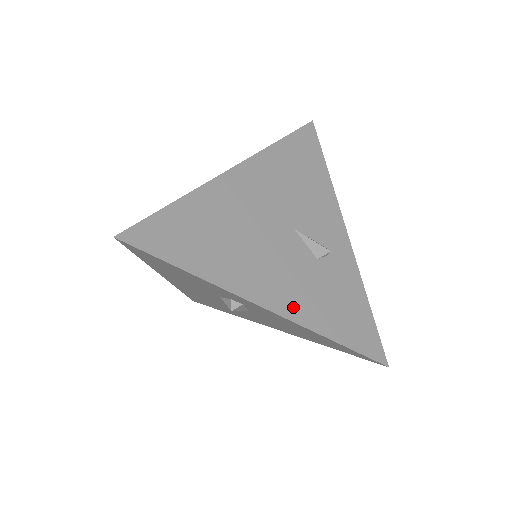
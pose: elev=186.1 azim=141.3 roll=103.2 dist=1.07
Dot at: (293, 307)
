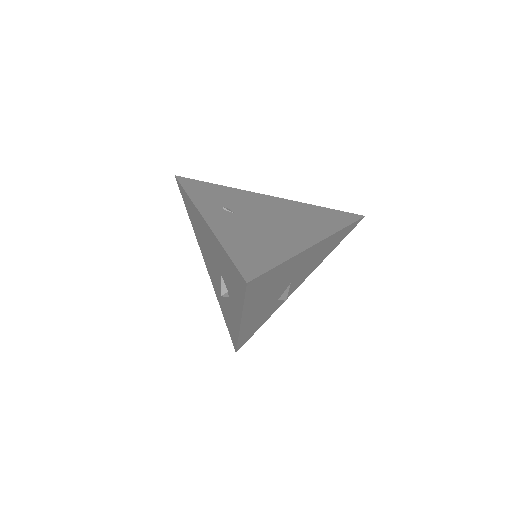
Dot at: (247, 325)
